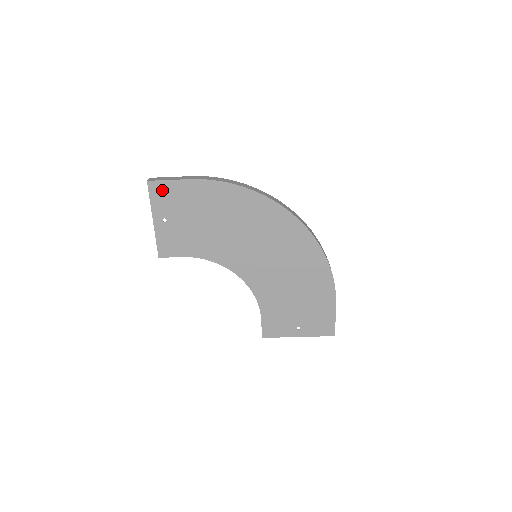
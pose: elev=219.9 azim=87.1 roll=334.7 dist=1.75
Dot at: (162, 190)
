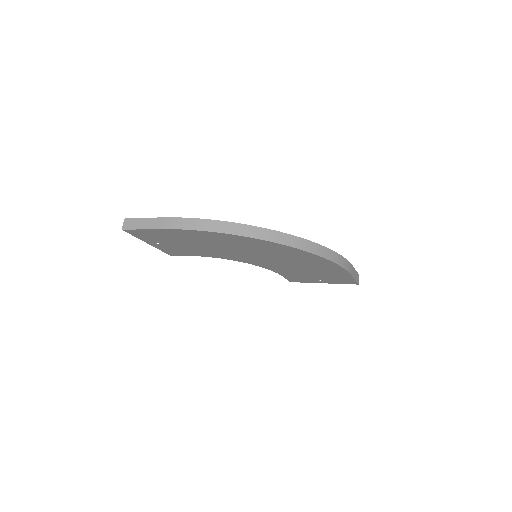
Dot at: (140, 233)
